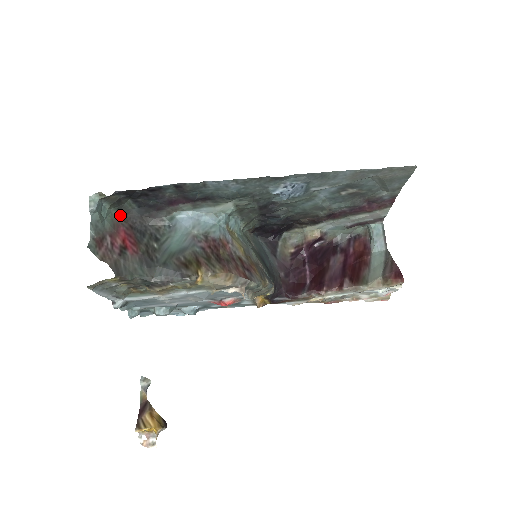
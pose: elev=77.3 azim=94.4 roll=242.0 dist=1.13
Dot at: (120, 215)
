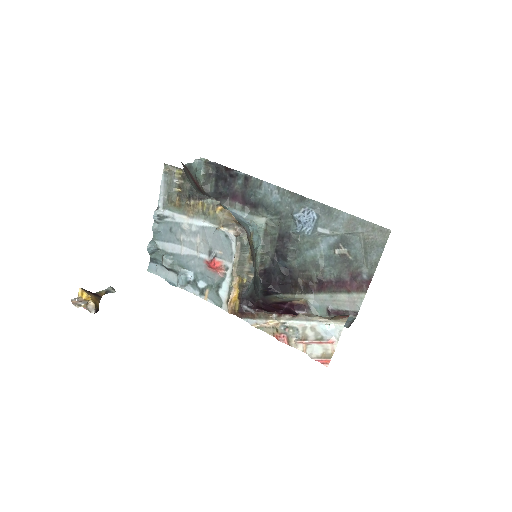
Dot at: (202, 187)
